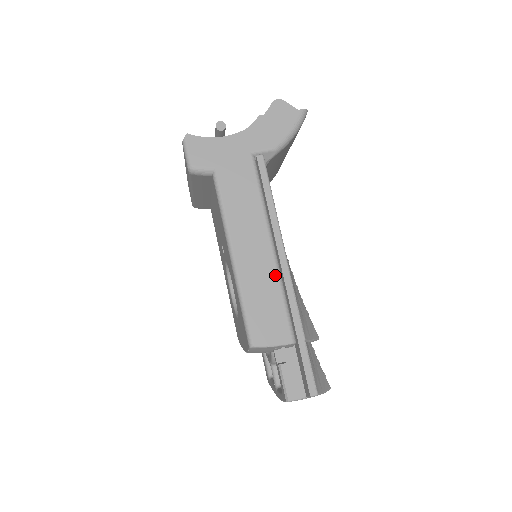
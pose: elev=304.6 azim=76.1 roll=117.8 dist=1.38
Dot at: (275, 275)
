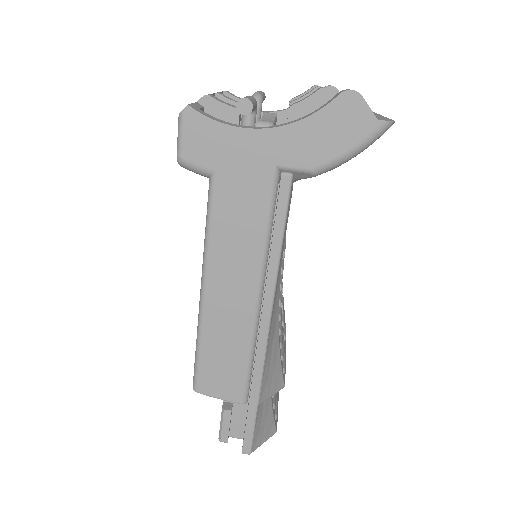
Dot at: (248, 332)
